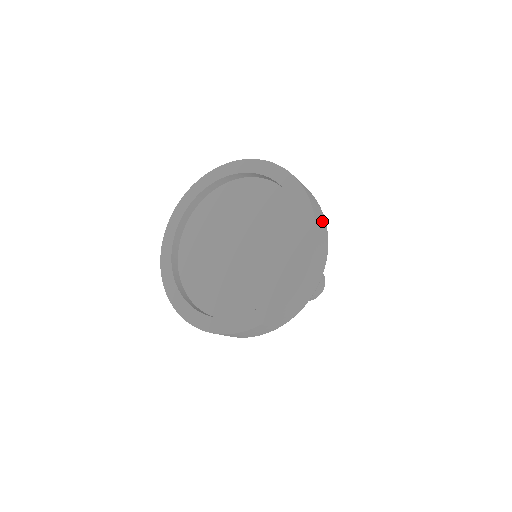
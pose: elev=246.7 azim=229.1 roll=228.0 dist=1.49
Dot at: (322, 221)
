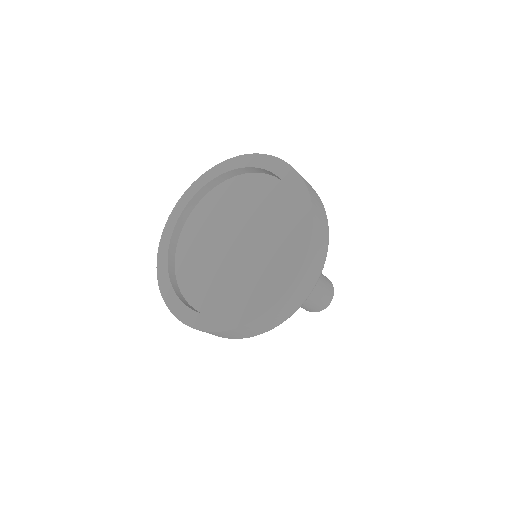
Dot at: (315, 269)
